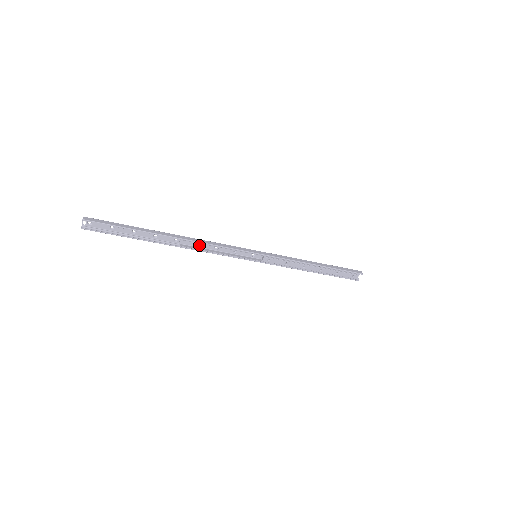
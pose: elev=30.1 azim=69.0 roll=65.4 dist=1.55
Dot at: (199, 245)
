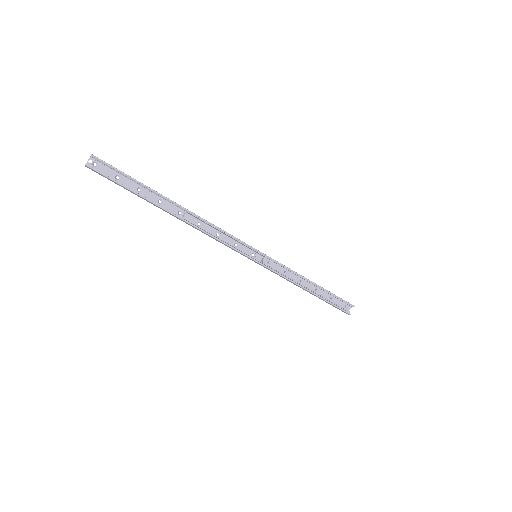
Dot at: (202, 226)
